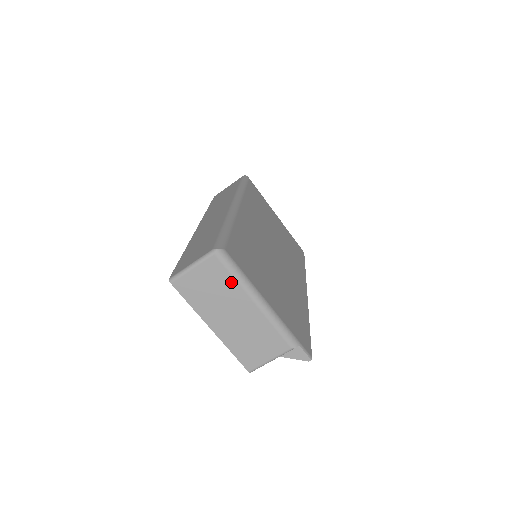
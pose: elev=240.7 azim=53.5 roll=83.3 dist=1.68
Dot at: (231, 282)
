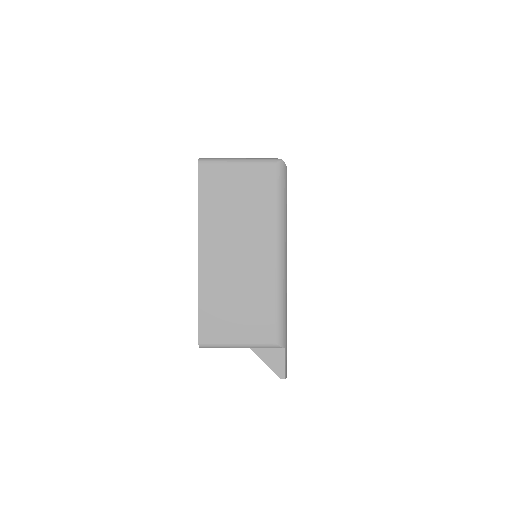
Dot at: (269, 209)
